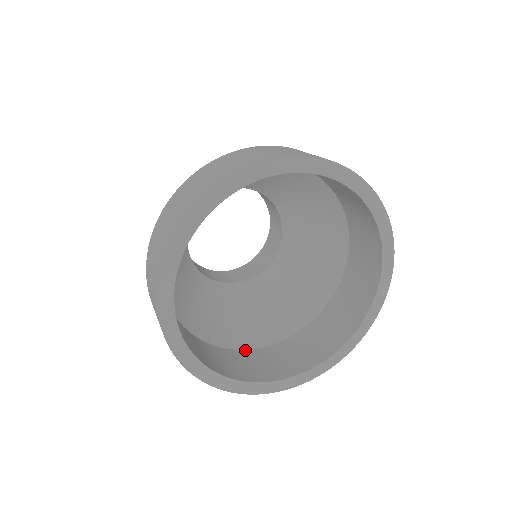
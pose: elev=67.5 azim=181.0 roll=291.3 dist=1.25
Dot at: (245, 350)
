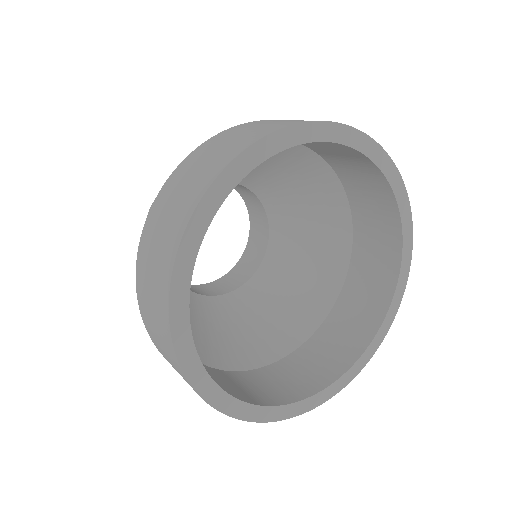
Dot at: (298, 348)
